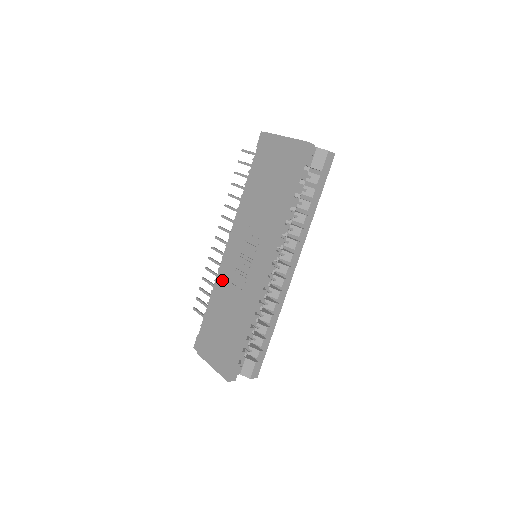
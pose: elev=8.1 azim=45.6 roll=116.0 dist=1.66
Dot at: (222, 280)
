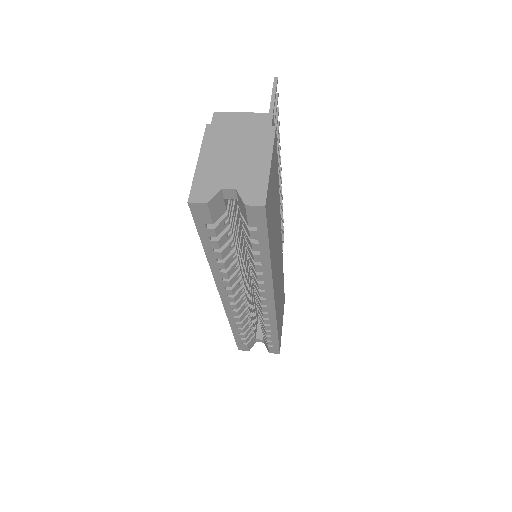
Dot at: occluded
